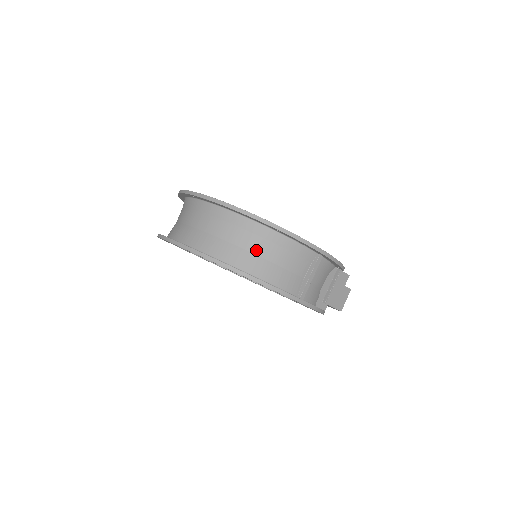
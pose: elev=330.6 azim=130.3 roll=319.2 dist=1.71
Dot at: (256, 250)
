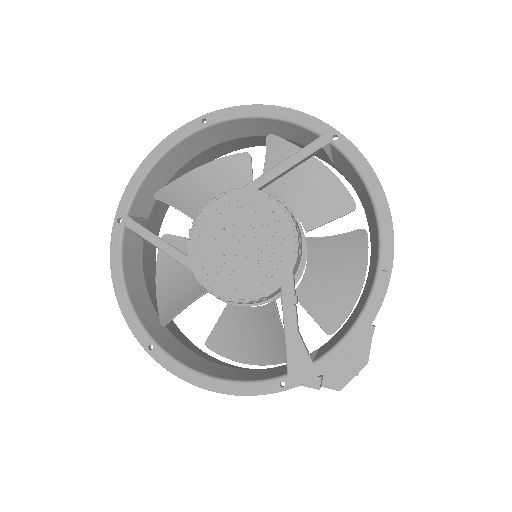
Dot at: occluded
